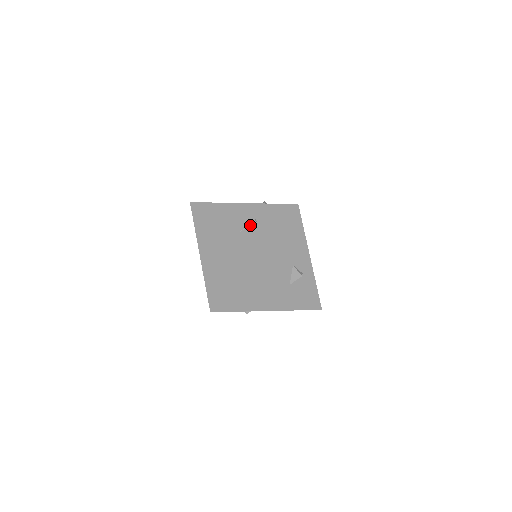
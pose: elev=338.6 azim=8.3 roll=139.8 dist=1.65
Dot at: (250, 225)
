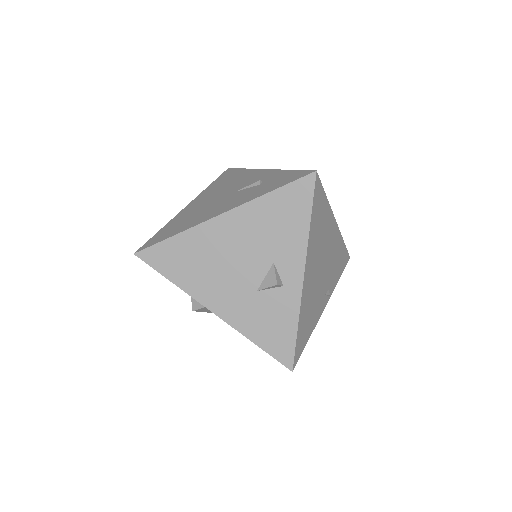
Dot at: (252, 185)
